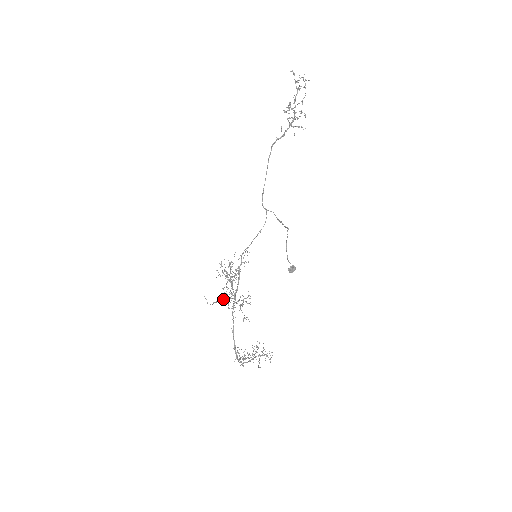
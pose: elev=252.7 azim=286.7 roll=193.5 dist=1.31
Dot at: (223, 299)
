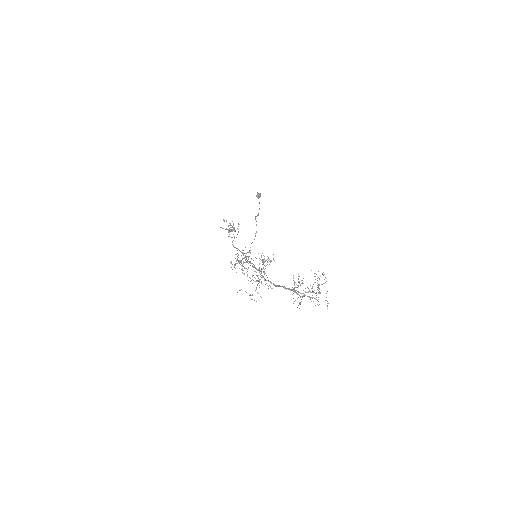
Dot at: occluded
